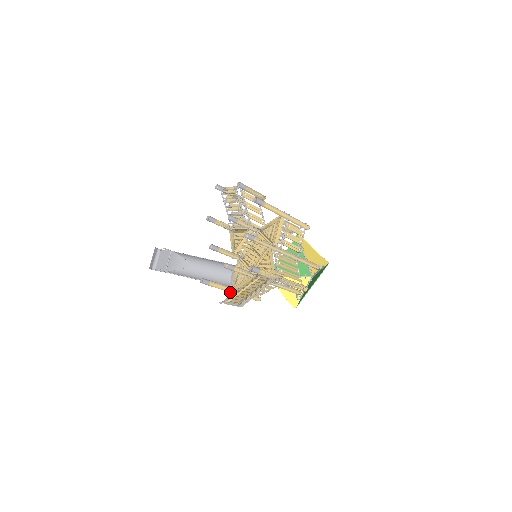
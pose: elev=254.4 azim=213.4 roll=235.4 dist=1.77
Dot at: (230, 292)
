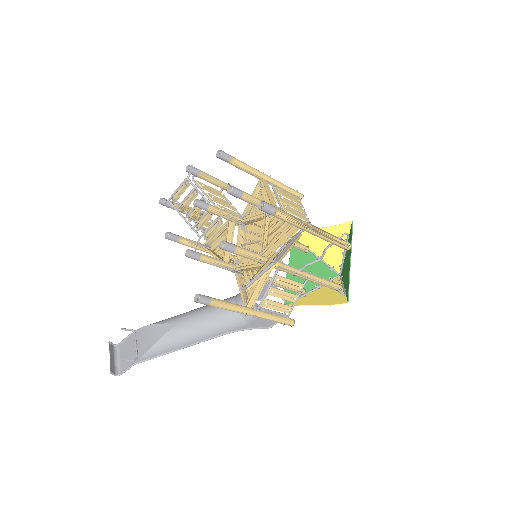
Dot at: (247, 314)
